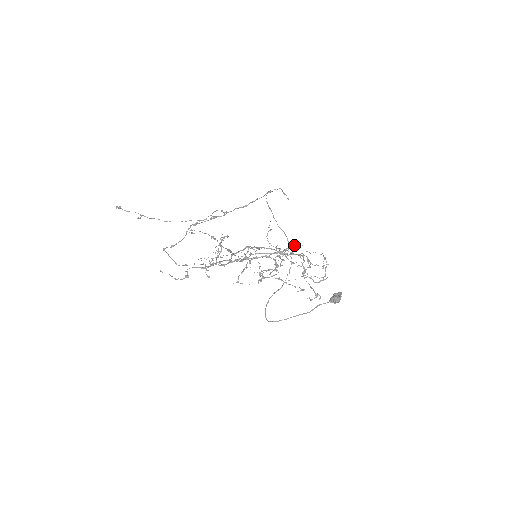
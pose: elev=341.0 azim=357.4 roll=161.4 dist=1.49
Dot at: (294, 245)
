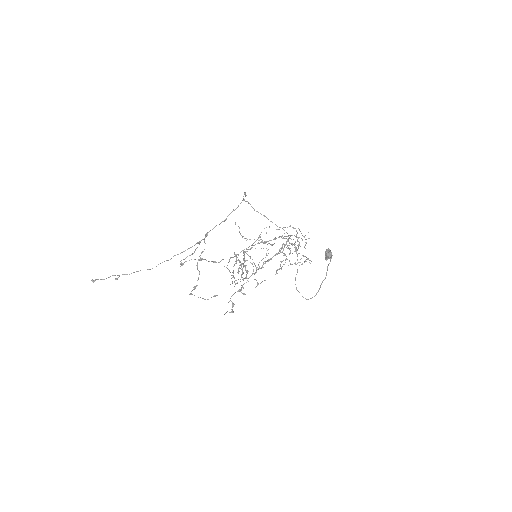
Dot at: occluded
